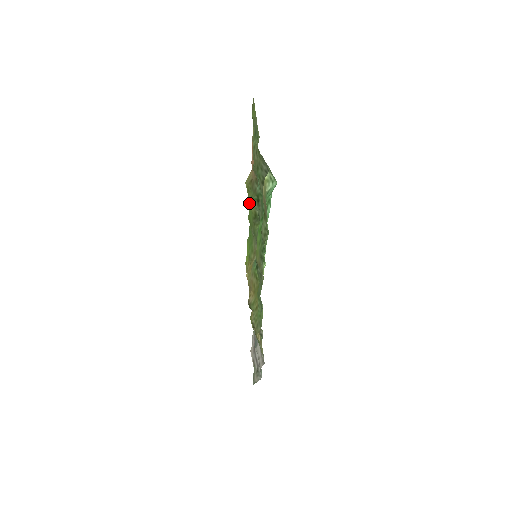
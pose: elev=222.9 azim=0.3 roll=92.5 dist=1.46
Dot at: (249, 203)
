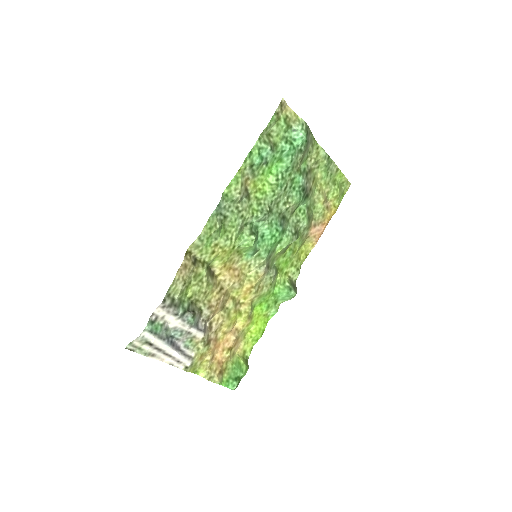
Dot at: (292, 257)
